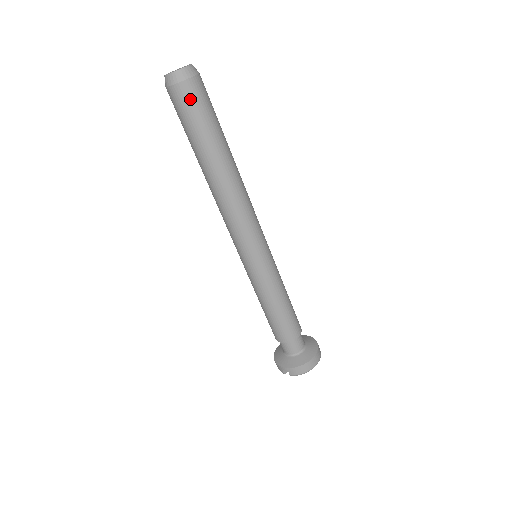
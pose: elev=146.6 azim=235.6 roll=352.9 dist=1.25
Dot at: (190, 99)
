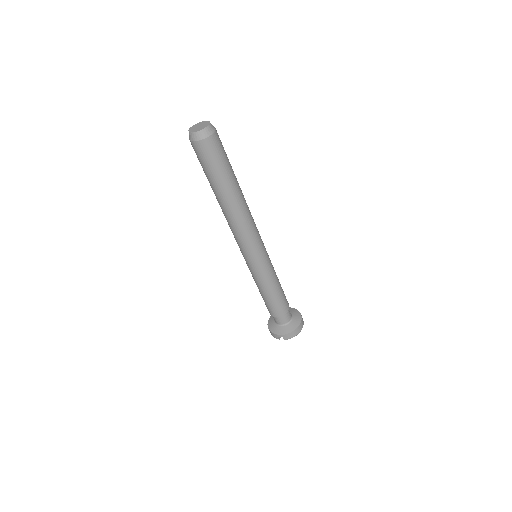
Dot at: (212, 150)
